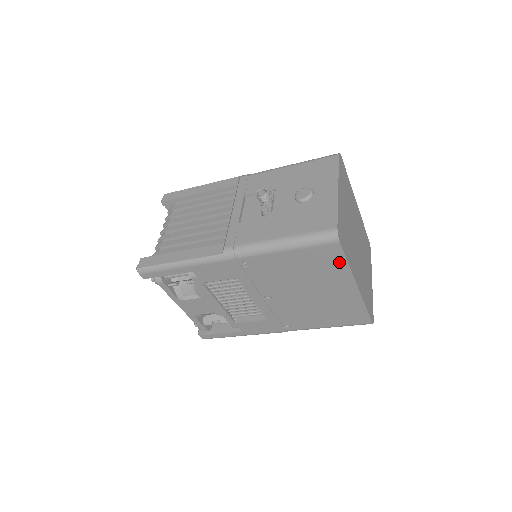
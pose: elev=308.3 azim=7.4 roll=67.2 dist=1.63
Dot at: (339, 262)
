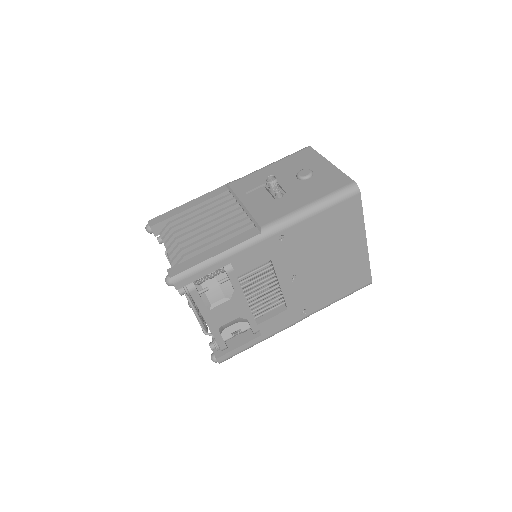
Dot at: (357, 216)
